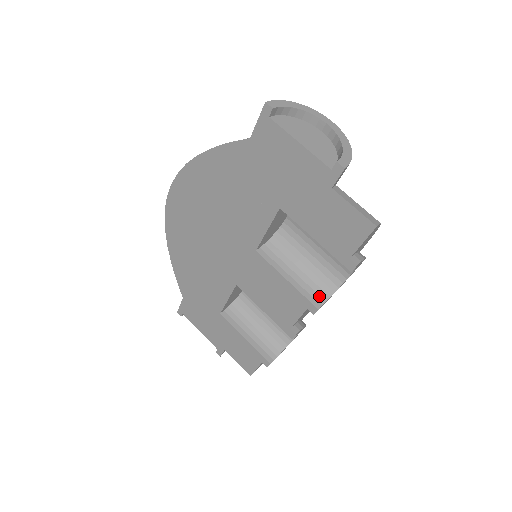
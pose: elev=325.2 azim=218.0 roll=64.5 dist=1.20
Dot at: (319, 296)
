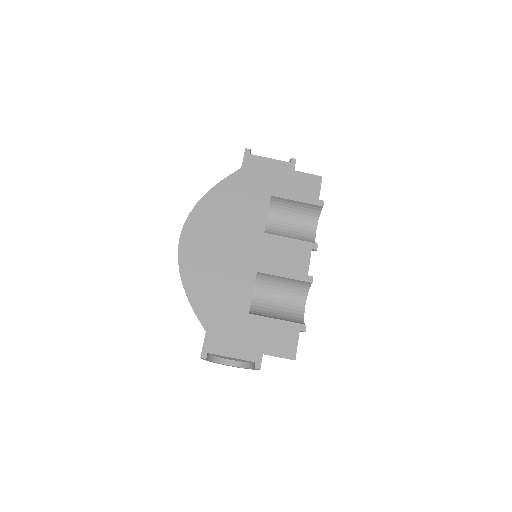
Dot at: occluded
